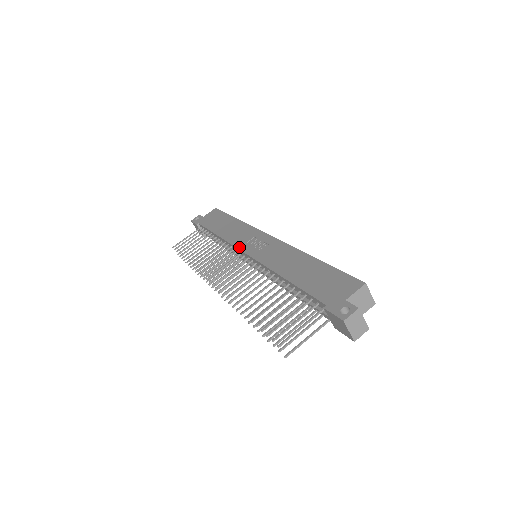
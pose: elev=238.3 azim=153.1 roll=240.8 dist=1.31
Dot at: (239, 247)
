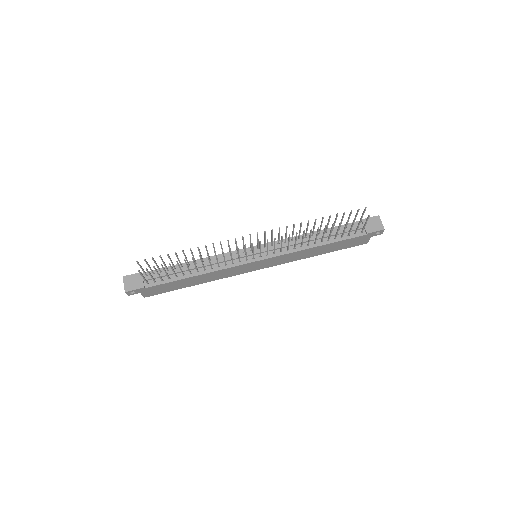
Dot at: (241, 249)
